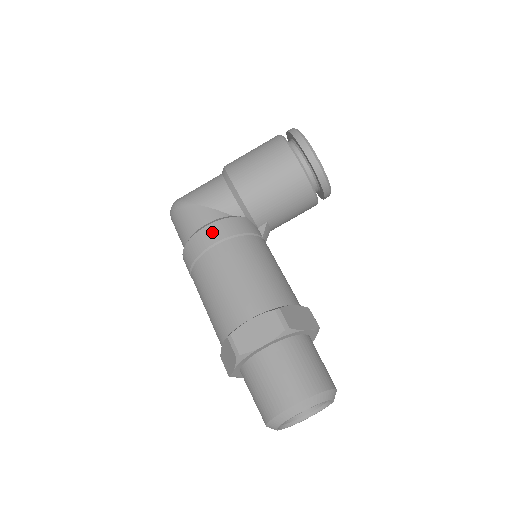
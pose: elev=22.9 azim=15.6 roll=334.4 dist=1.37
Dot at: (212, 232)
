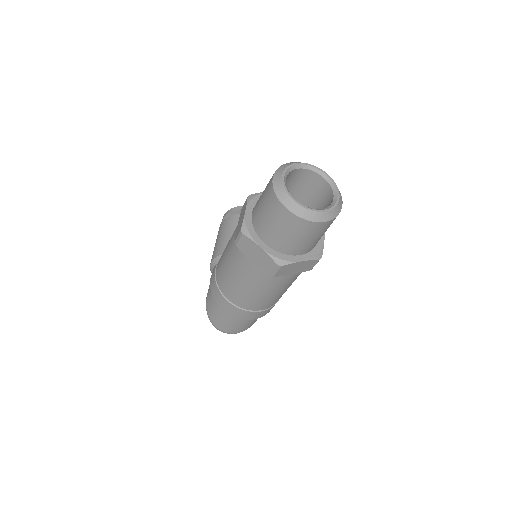
Dot at: (213, 272)
